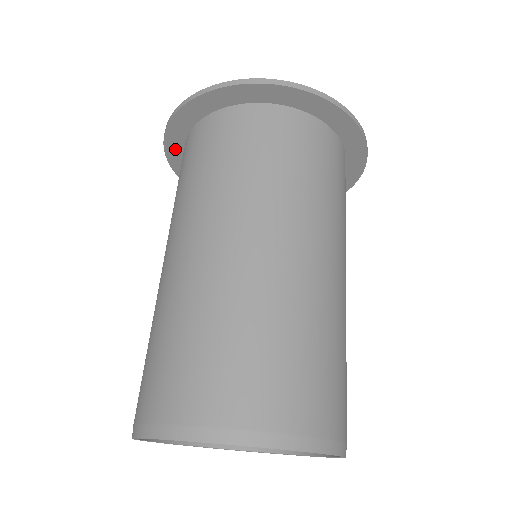
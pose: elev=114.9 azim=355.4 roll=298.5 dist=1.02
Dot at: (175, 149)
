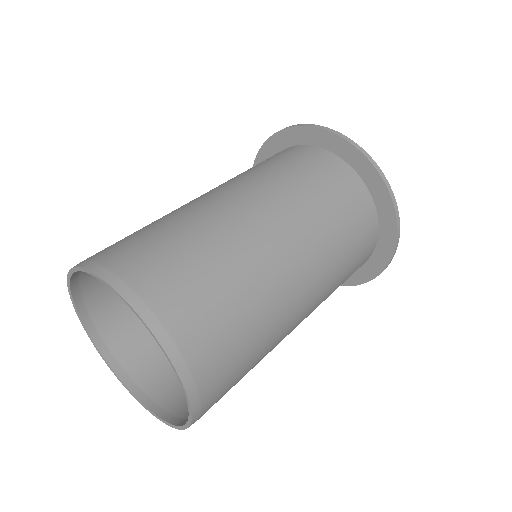
Dot at: (269, 151)
